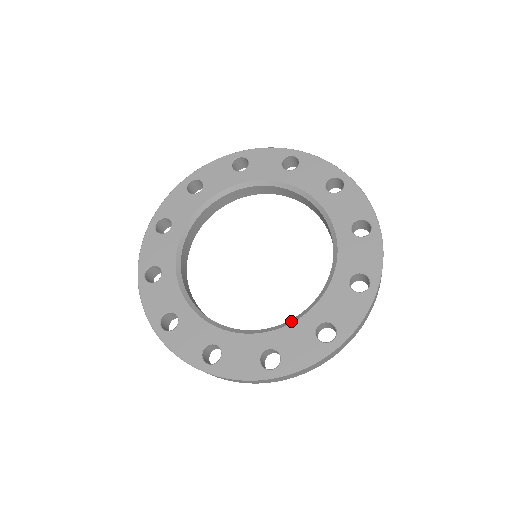
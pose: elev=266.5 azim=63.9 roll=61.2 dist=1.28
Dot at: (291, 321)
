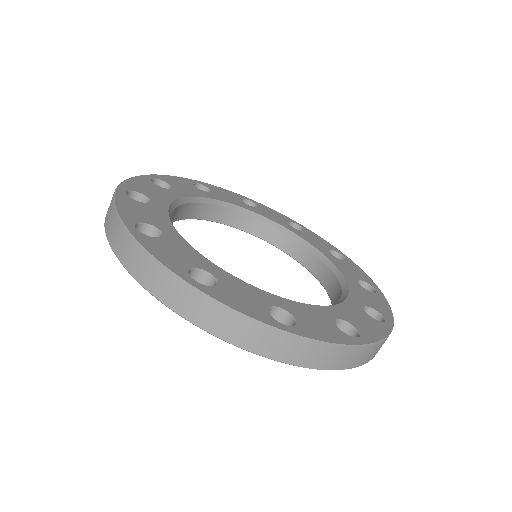
Dot at: (252, 286)
